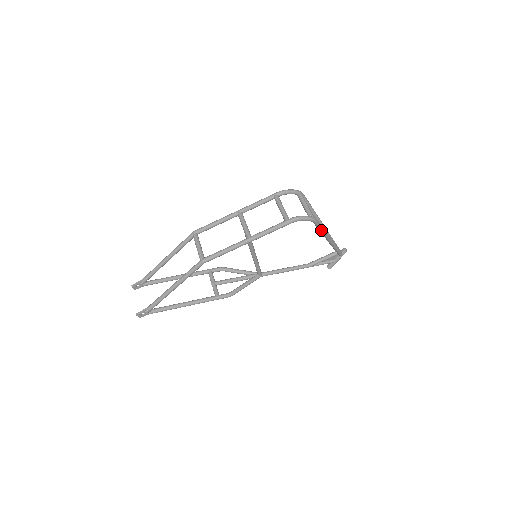
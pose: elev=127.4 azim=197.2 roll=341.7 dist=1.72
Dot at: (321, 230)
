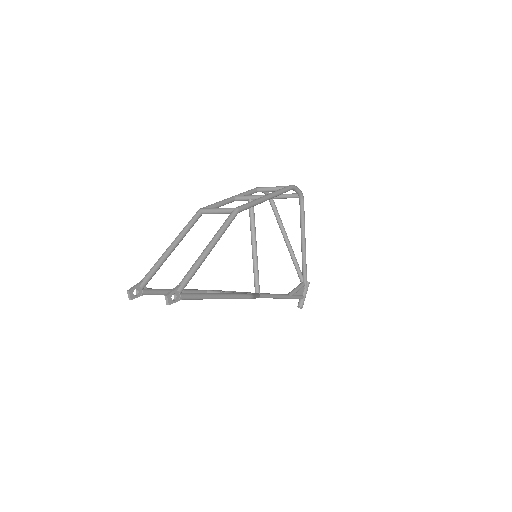
Dot at: (304, 219)
